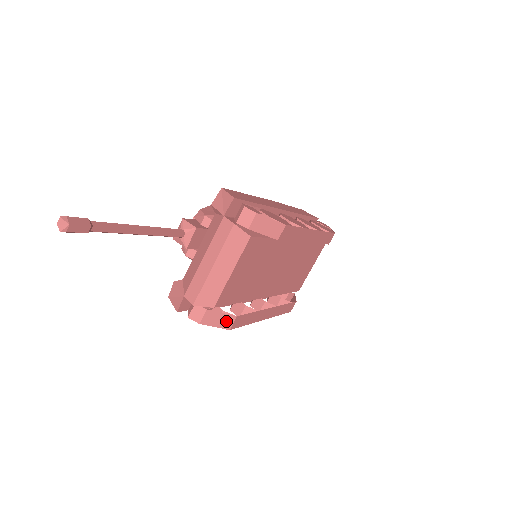
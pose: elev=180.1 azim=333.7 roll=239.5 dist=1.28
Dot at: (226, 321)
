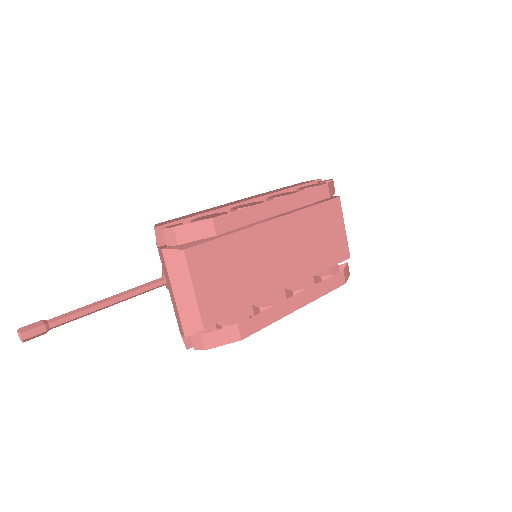
Dot at: (230, 334)
